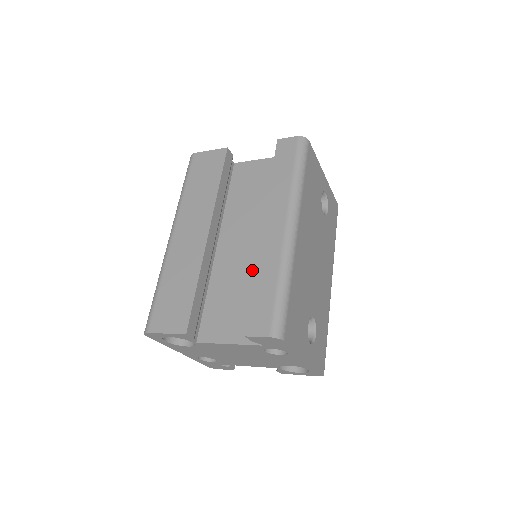
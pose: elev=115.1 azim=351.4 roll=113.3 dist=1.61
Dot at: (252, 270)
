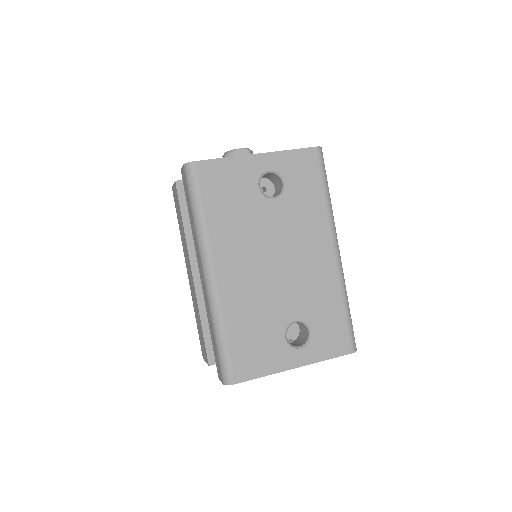
Dot at: occluded
